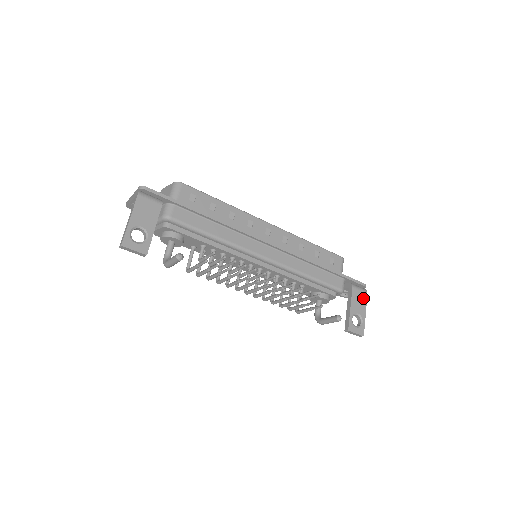
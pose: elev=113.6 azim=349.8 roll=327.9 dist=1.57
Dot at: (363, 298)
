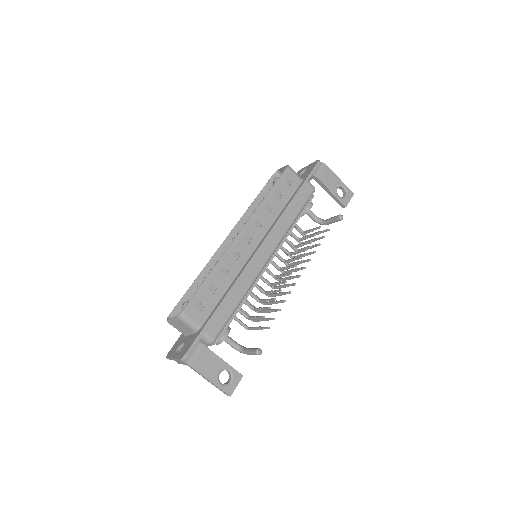
Dot at: (328, 172)
